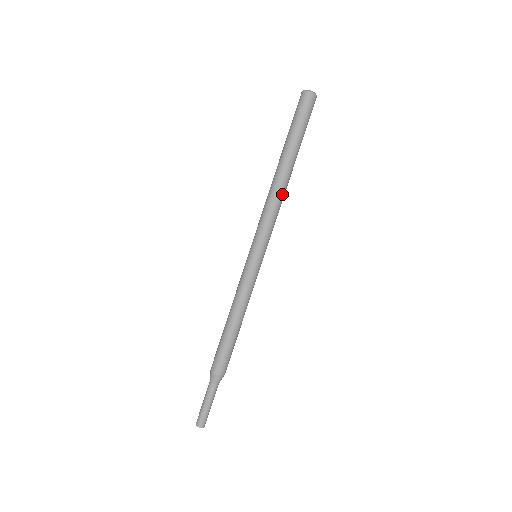
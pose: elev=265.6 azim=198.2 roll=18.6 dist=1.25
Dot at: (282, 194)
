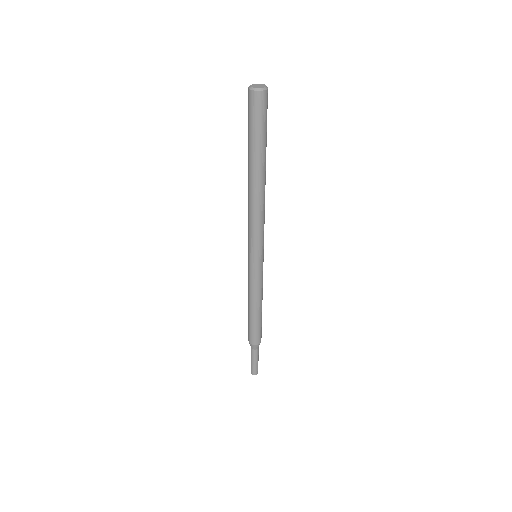
Dot at: (255, 203)
